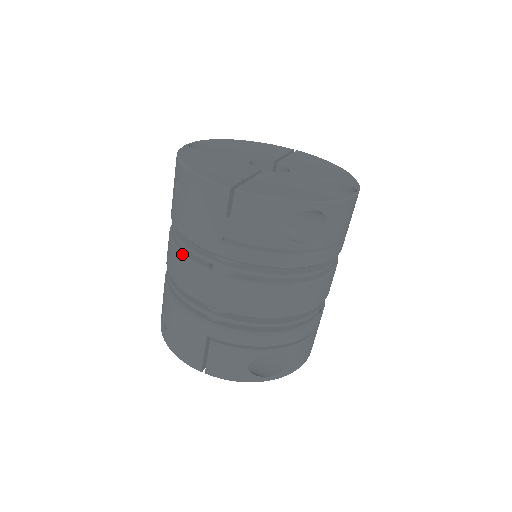
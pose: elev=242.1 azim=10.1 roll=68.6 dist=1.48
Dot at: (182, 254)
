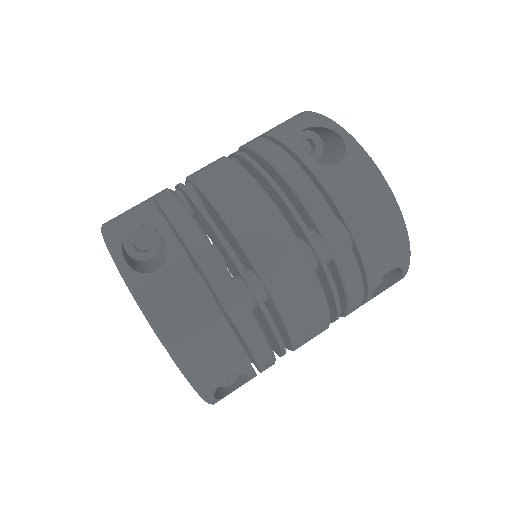
Dot at: occluded
